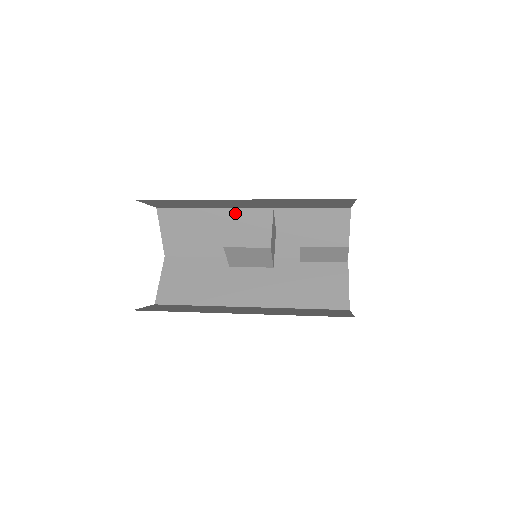
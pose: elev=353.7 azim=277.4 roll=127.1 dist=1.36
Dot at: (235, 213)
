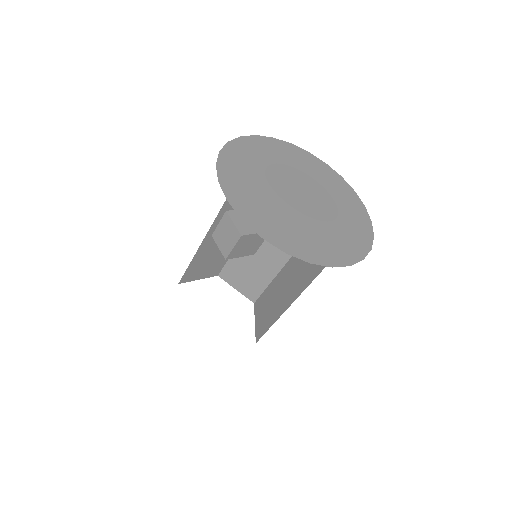
Dot at: (286, 269)
